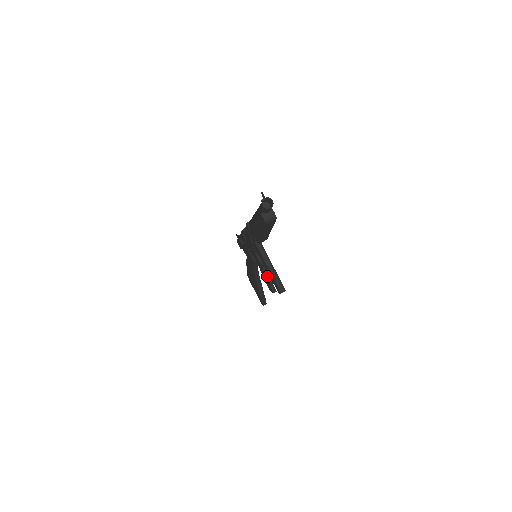
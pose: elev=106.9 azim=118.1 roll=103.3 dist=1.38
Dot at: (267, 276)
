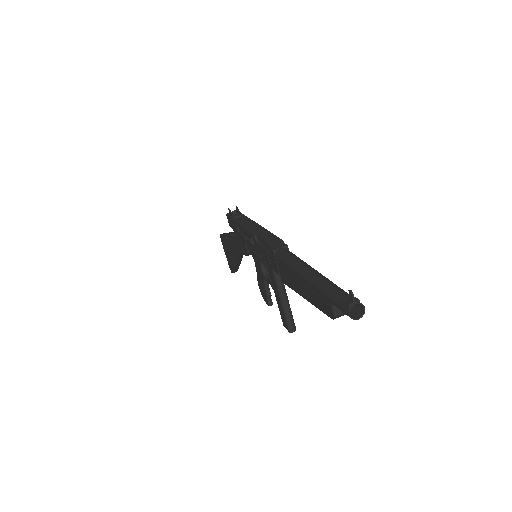
Dot at: (266, 287)
